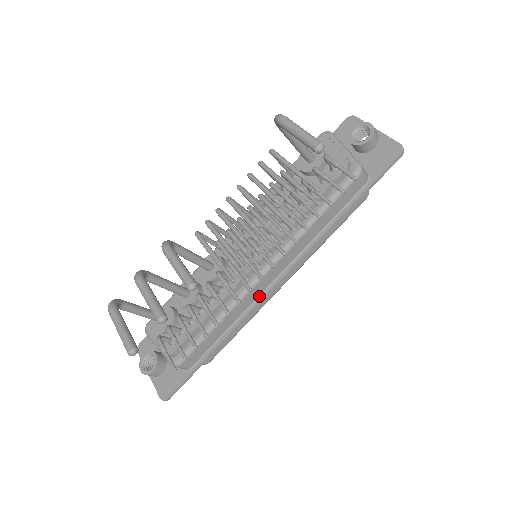
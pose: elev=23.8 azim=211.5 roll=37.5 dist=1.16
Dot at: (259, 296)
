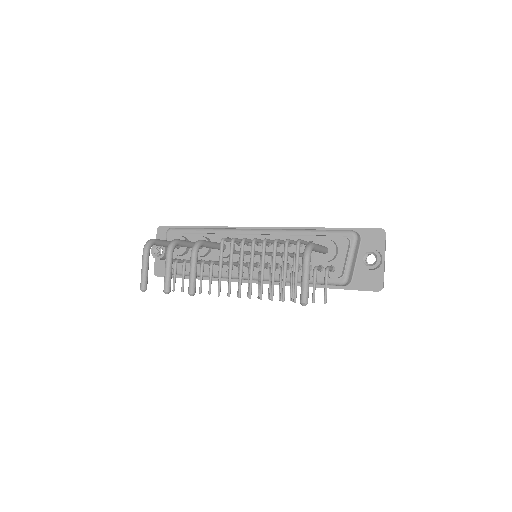
Dot at: occluded
